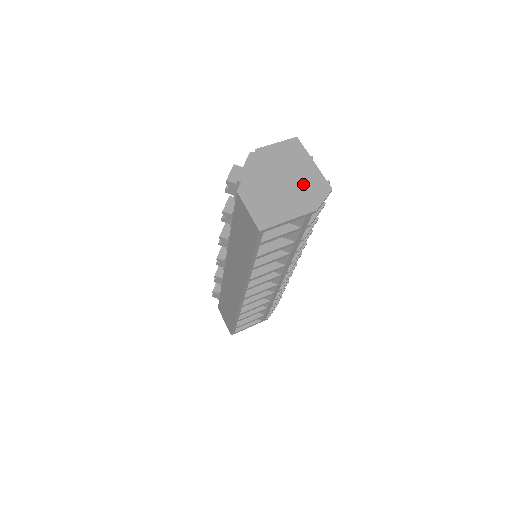
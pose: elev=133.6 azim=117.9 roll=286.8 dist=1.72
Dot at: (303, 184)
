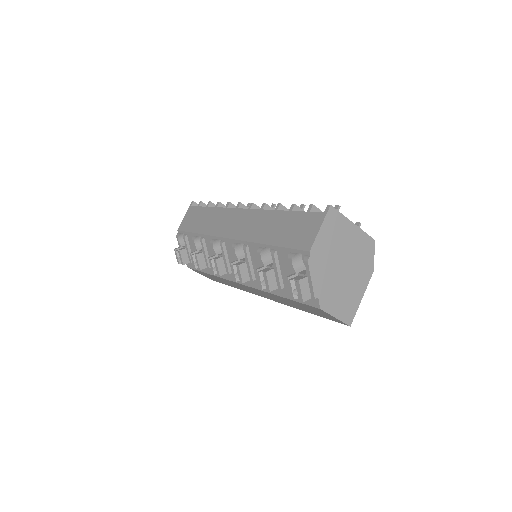
Dot at: (356, 255)
